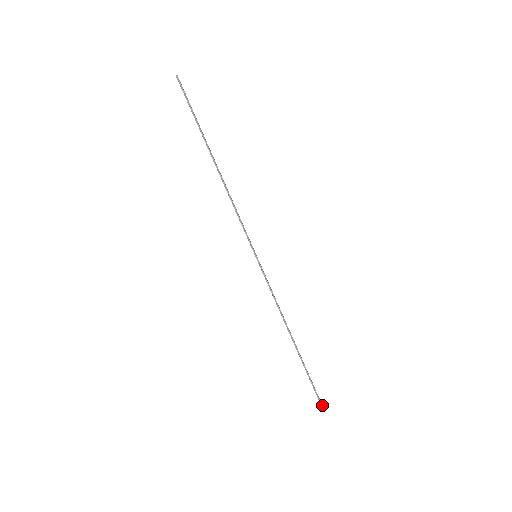
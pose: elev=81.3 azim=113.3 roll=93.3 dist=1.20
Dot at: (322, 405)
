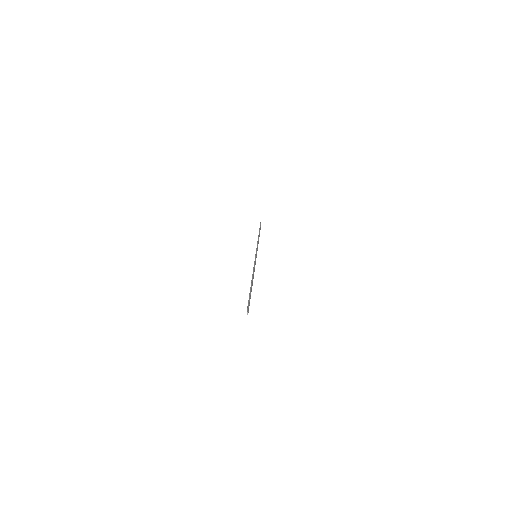
Dot at: occluded
